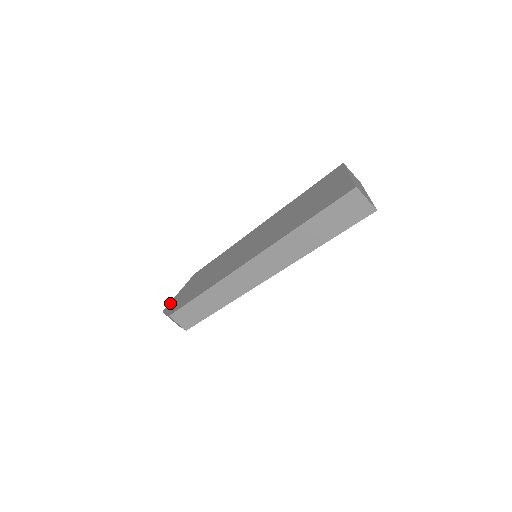
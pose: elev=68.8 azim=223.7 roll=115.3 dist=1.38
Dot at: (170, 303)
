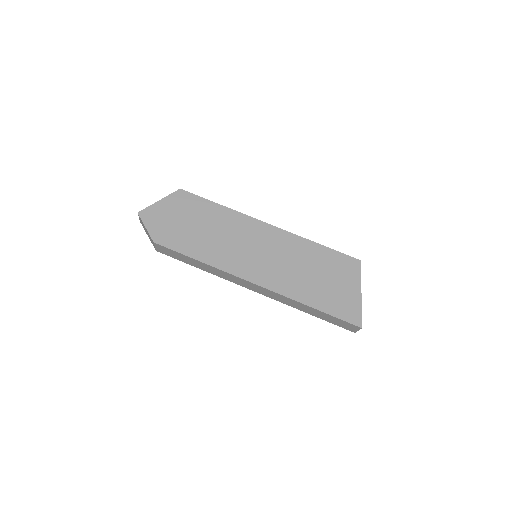
Dot at: (149, 210)
